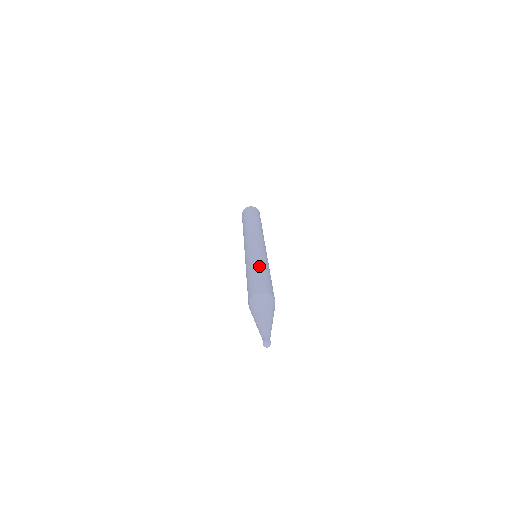
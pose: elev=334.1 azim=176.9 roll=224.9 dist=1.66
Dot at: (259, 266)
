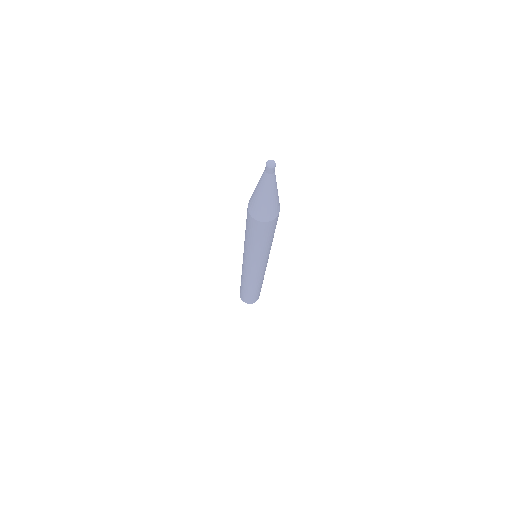
Dot at: occluded
